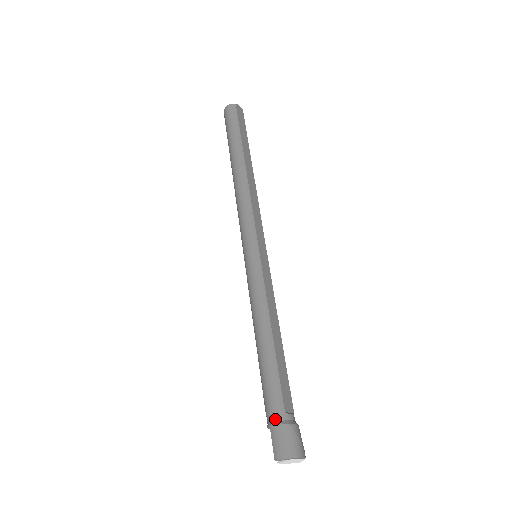
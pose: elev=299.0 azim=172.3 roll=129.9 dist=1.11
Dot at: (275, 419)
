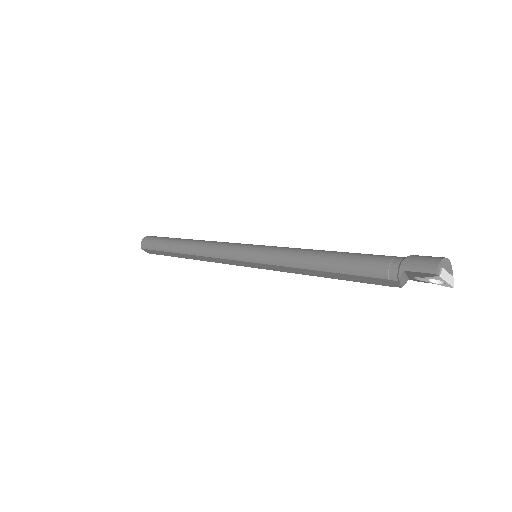
Dot at: (397, 262)
